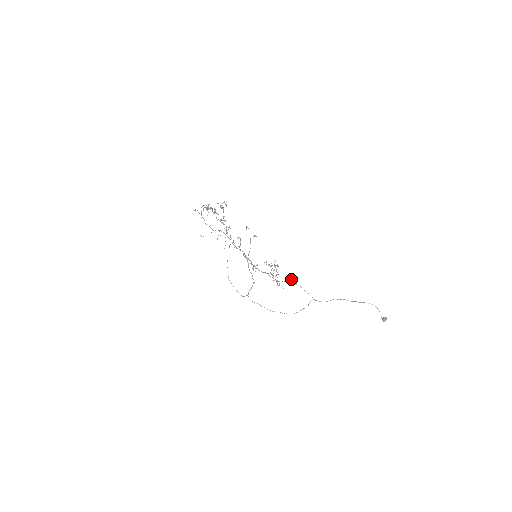
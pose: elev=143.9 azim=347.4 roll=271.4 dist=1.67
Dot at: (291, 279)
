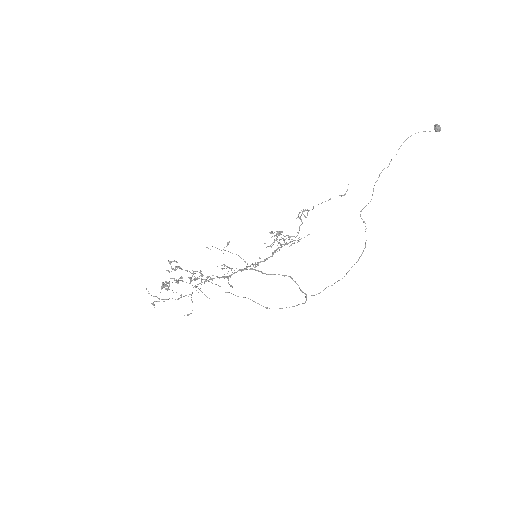
Dot at: (299, 217)
